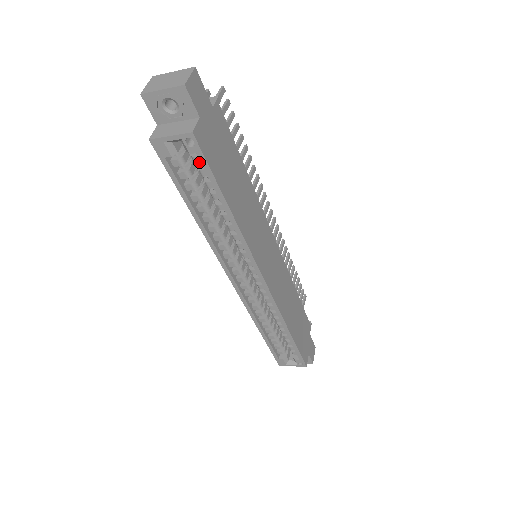
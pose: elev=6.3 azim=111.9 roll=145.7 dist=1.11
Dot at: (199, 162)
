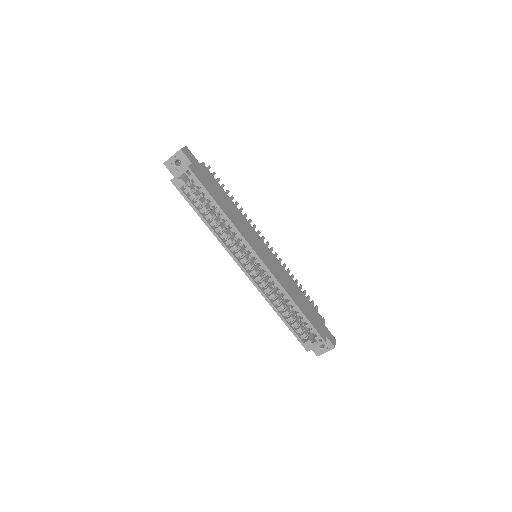
Dot at: occluded
